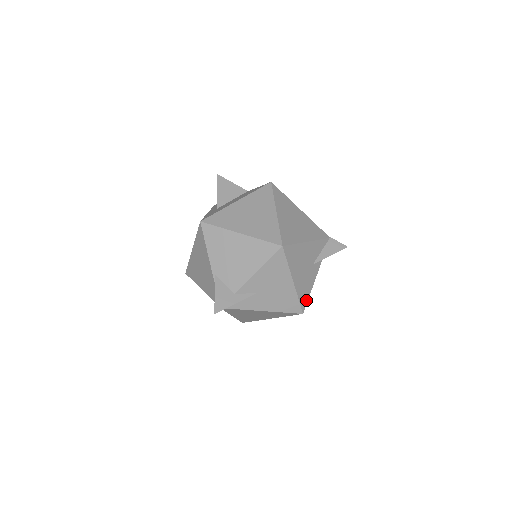
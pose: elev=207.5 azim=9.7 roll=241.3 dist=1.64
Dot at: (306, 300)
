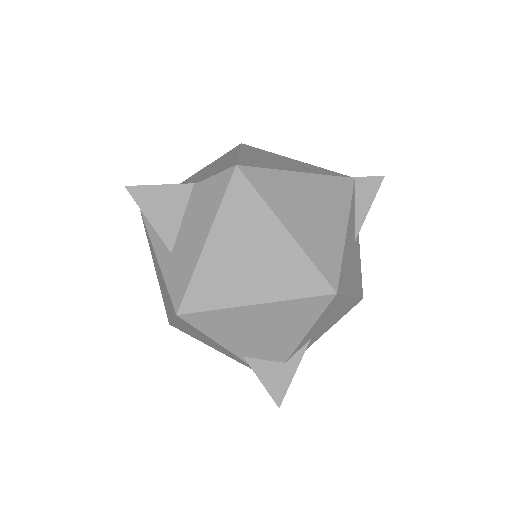
Dot at: (361, 283)
